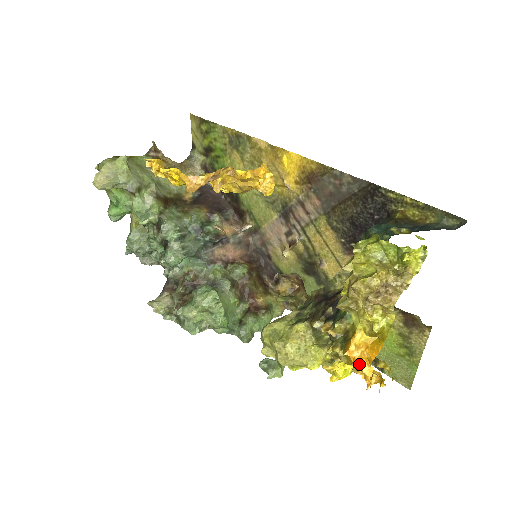
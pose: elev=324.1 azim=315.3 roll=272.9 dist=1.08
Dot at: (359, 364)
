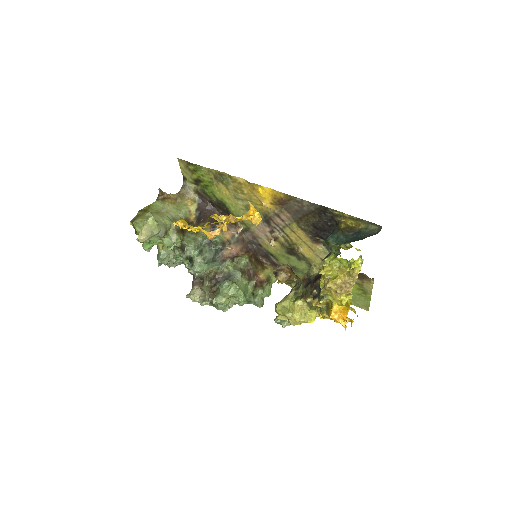
Dot at: occluded
